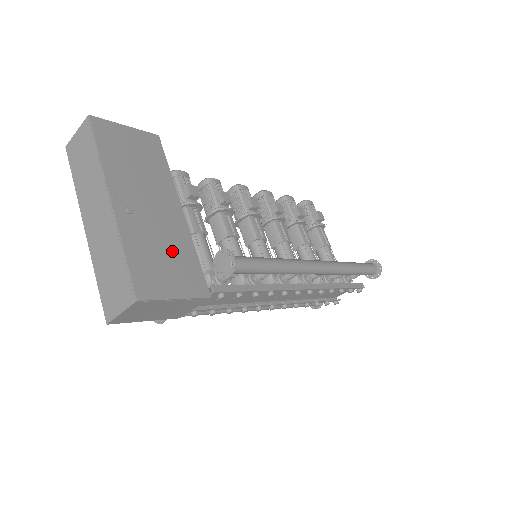
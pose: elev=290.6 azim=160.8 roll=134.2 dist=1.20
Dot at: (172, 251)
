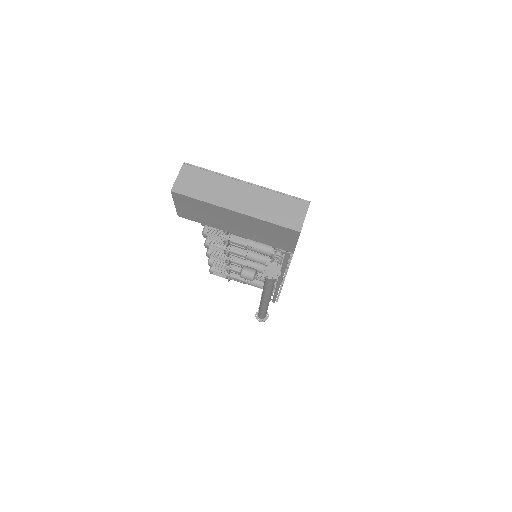
Dot at: occluded
